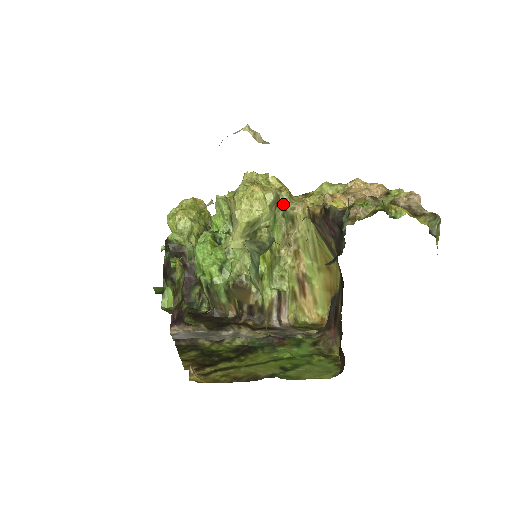
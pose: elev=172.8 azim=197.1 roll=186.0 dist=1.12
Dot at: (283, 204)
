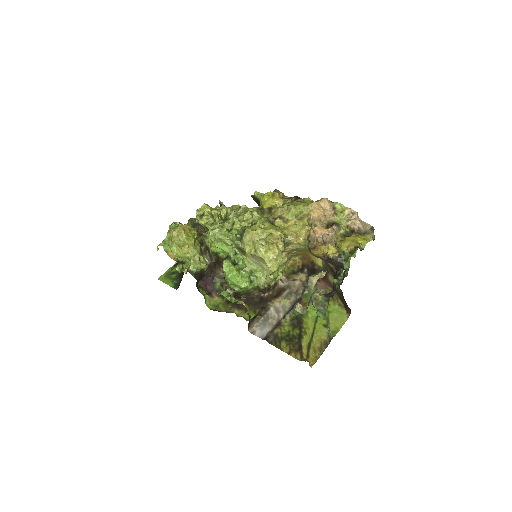
Dot at: occluded
